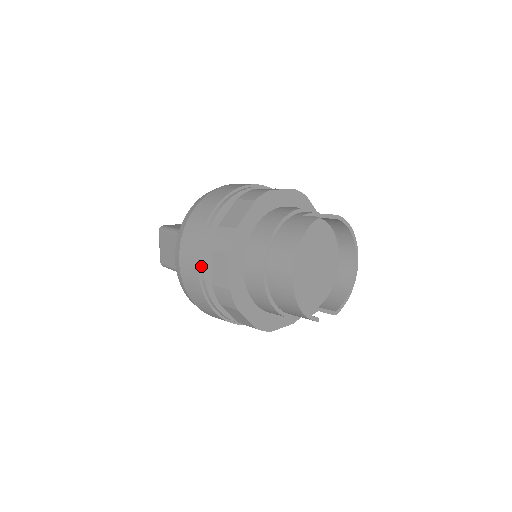
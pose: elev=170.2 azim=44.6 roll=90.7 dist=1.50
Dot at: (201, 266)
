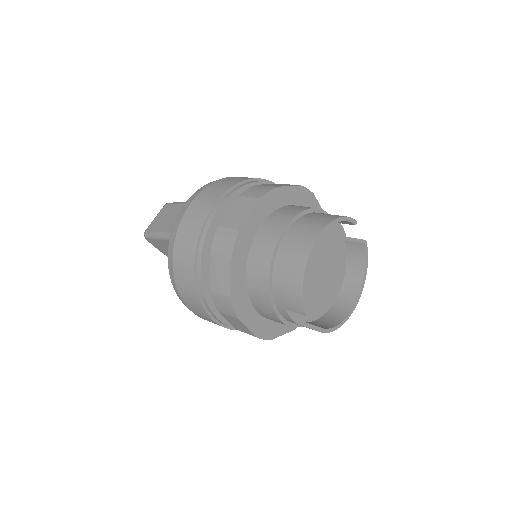
Dot at: (216, 207)
